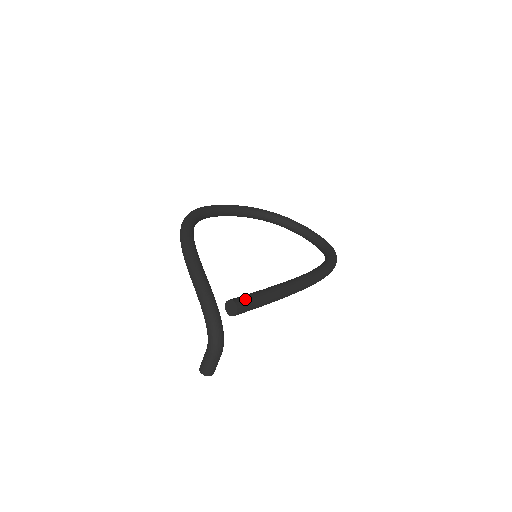
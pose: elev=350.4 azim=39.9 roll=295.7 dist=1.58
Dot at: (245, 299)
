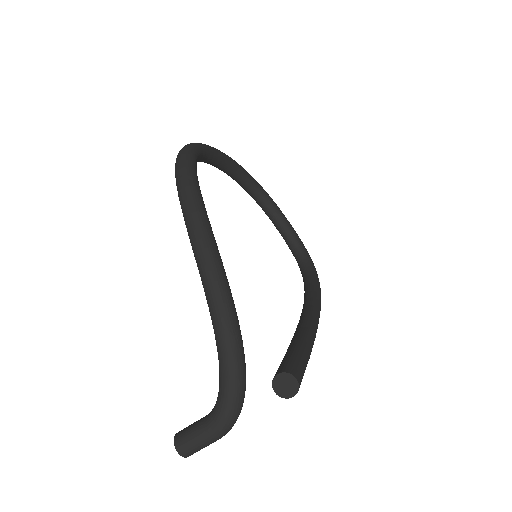
Dot at: (302, 371)
